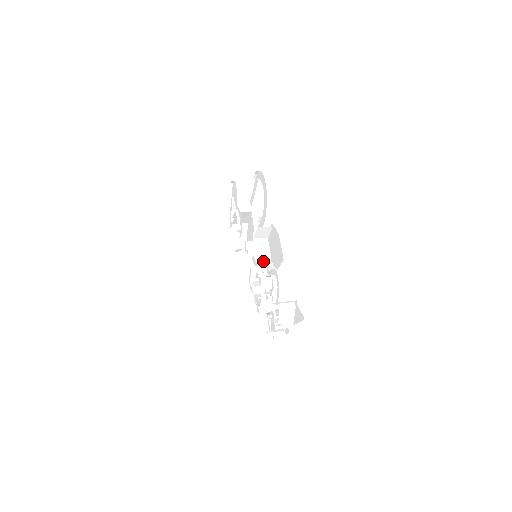
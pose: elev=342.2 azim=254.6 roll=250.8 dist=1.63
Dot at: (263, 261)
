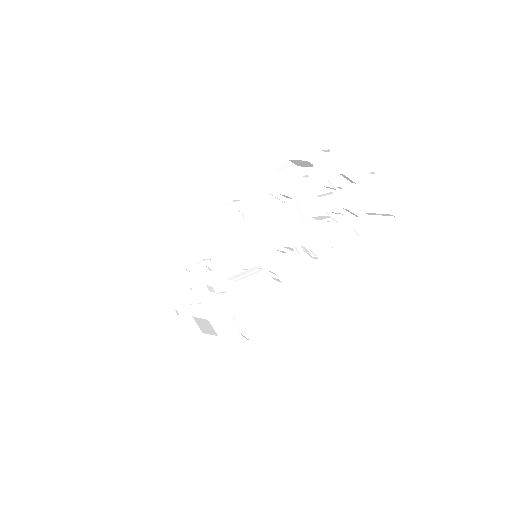
Dot at: (297, 178)
